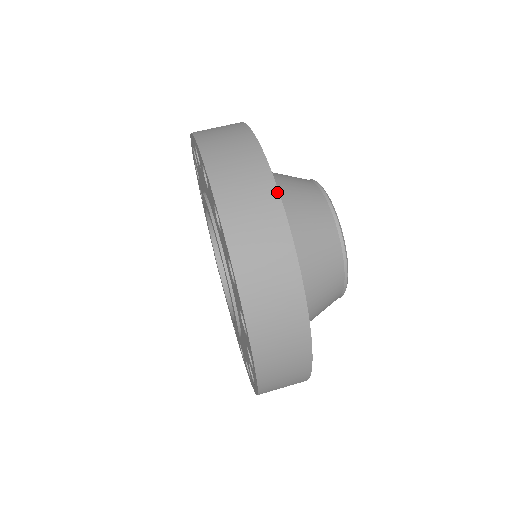
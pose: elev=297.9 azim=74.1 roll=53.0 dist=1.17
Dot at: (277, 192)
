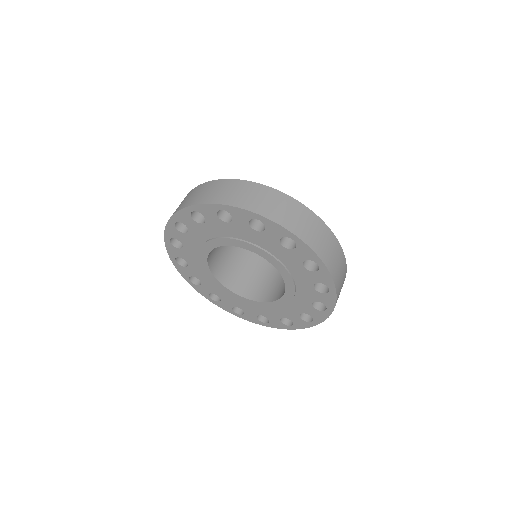
Dot at: (205, 183)
